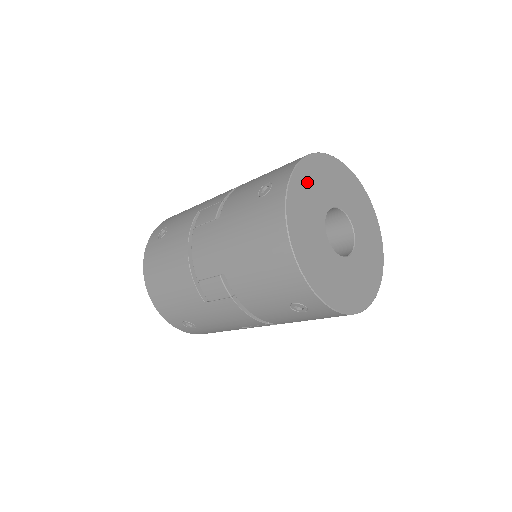
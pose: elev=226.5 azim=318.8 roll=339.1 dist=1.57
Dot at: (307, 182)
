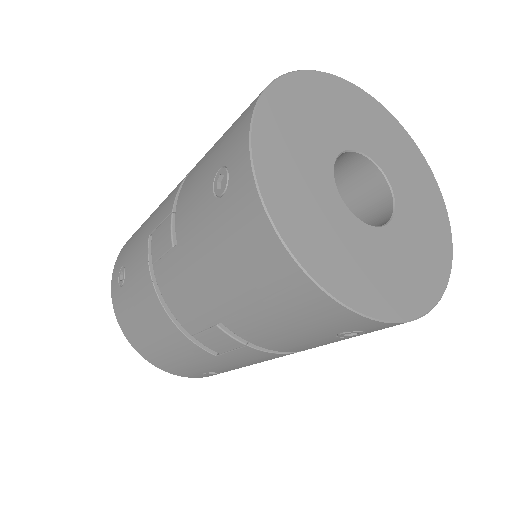
Dot at: (281, 139)
